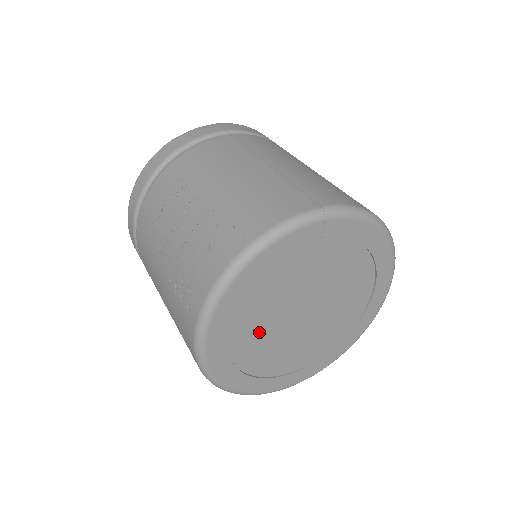
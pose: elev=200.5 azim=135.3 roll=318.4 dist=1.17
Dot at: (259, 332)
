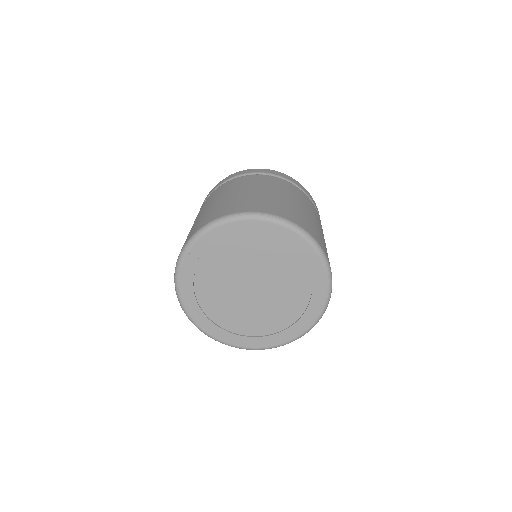
Dot at: (225, 306)
